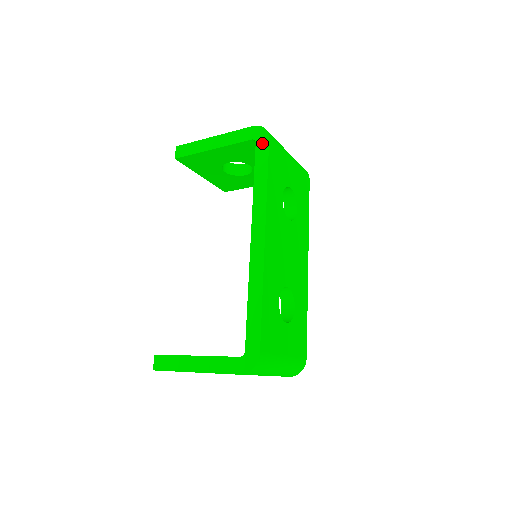
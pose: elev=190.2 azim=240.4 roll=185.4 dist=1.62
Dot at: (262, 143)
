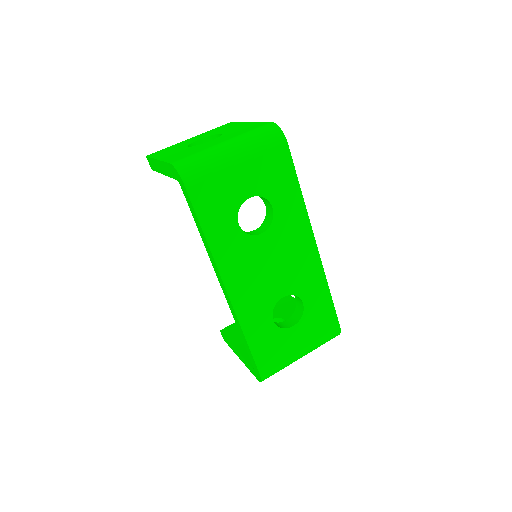
Dot at: (183, 190)
